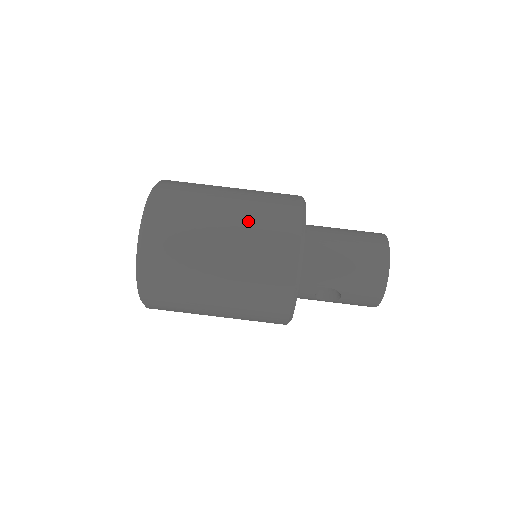
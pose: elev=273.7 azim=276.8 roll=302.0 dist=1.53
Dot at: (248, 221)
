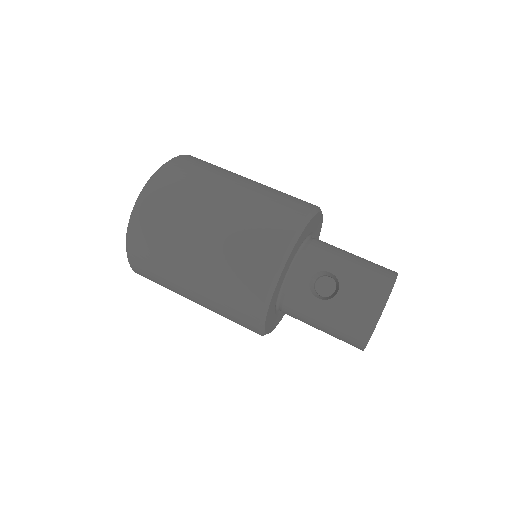
Dot at: occluded
